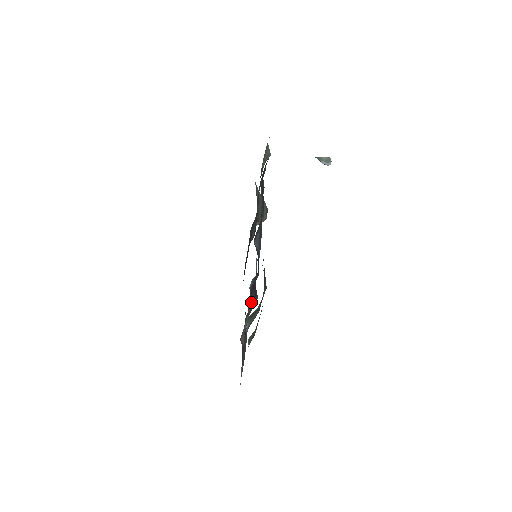
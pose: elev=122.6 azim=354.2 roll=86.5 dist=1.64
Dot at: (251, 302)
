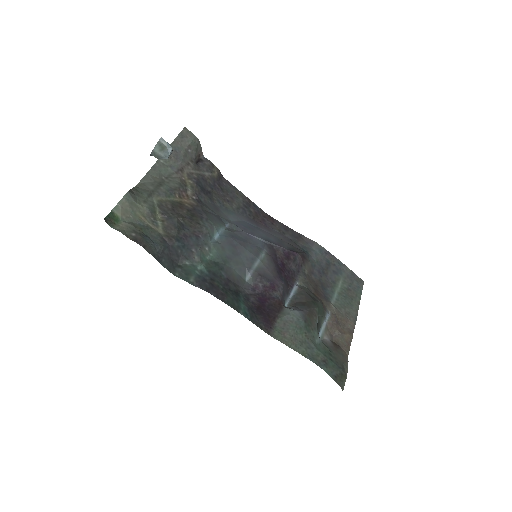
Dot at: (299, 268)
